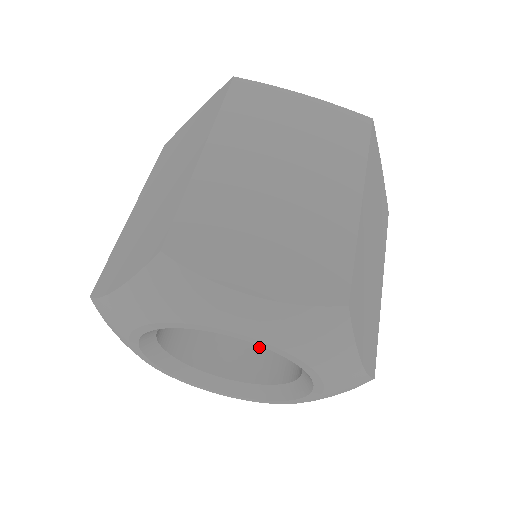
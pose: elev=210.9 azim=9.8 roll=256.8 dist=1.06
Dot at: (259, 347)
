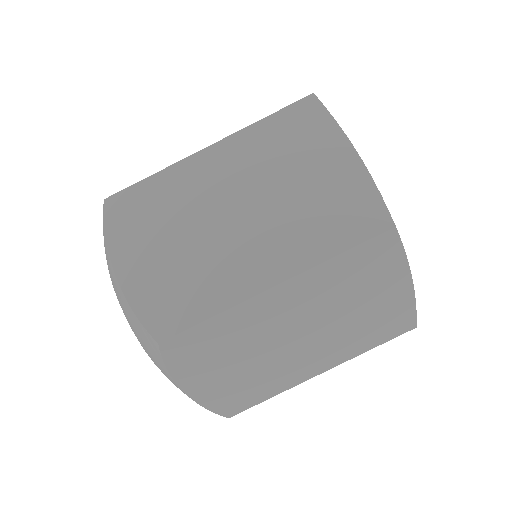
Dot at: occluded
